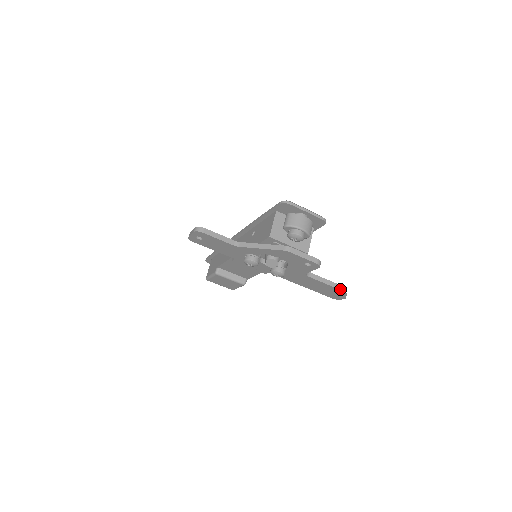
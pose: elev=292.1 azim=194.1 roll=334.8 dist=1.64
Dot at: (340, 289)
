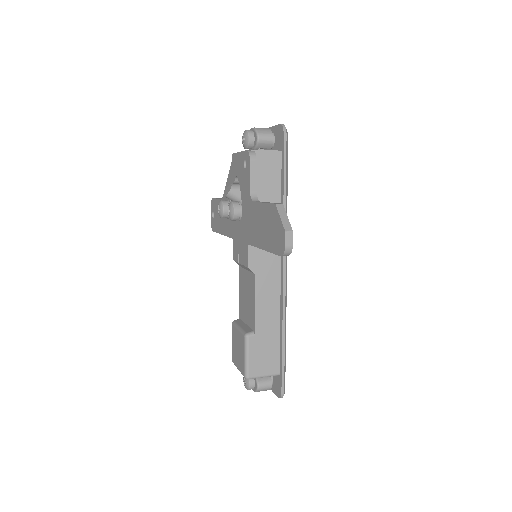
Dot at: (274, 204)
